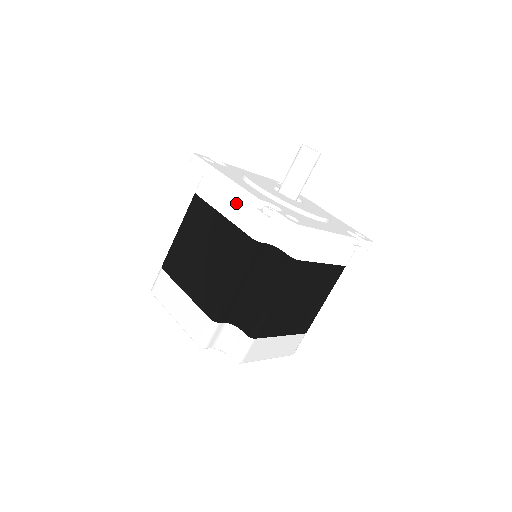
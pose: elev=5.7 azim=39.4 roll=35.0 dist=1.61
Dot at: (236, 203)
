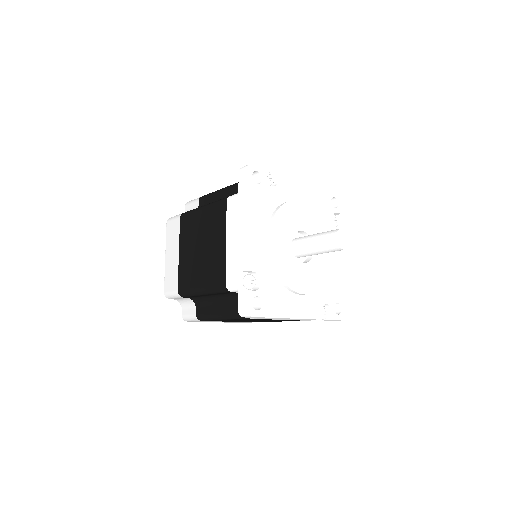
Dot at: (237, 249)
